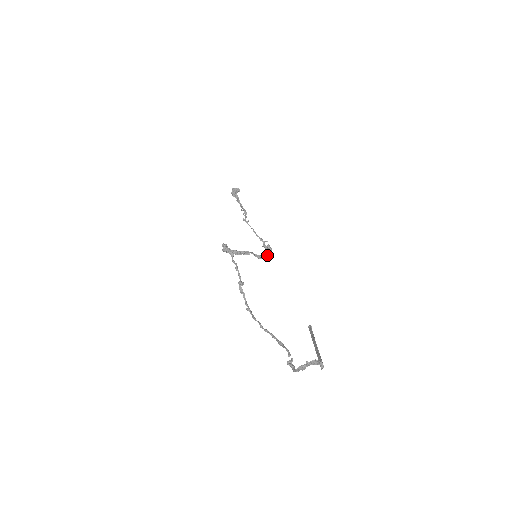
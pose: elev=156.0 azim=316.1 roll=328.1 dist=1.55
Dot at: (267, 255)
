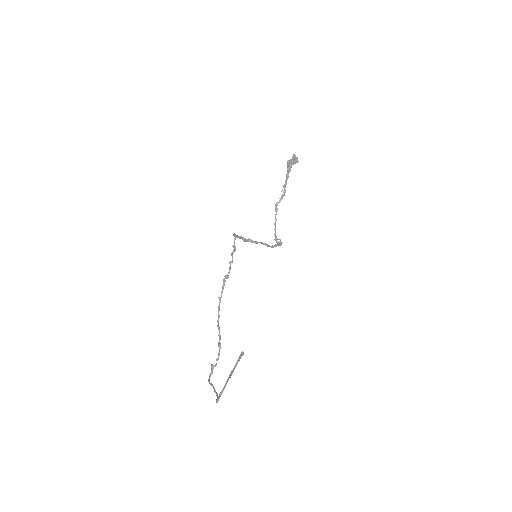
Dot at: (275, 246)
